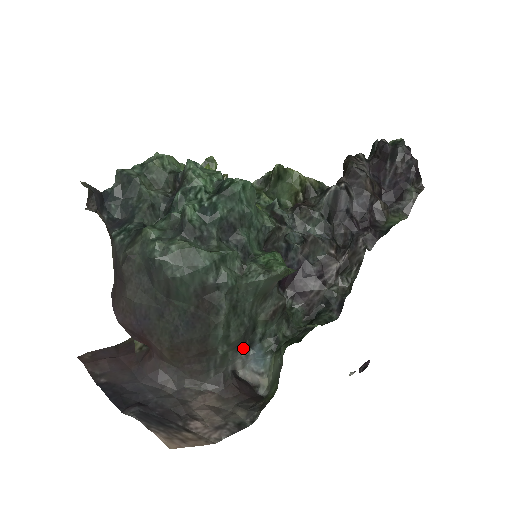
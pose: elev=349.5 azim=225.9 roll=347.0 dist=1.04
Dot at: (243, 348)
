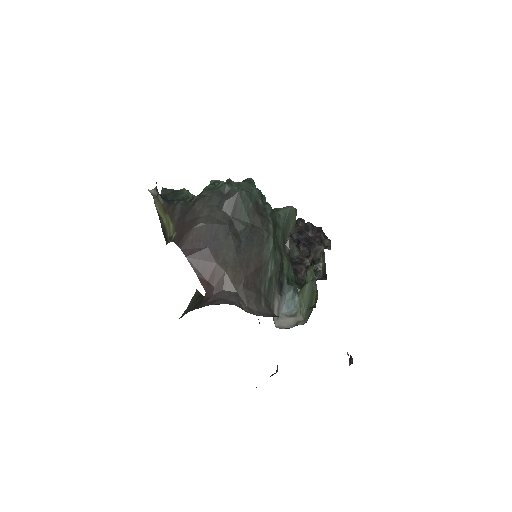
Dot at: (278, 286)
